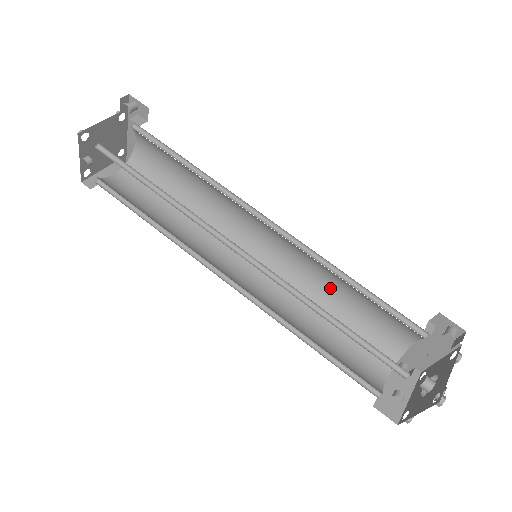
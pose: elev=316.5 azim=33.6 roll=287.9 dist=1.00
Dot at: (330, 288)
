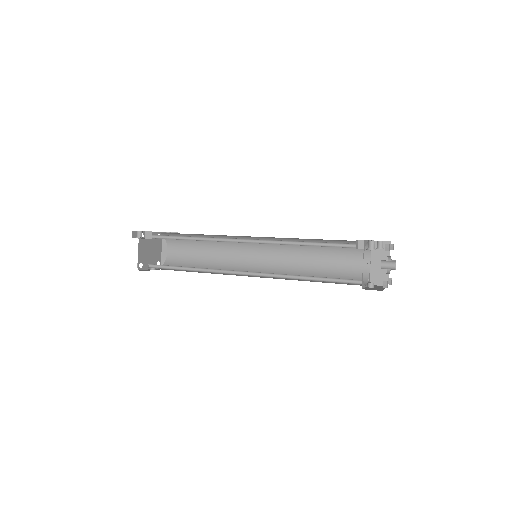
Dot at: (305, 239)
